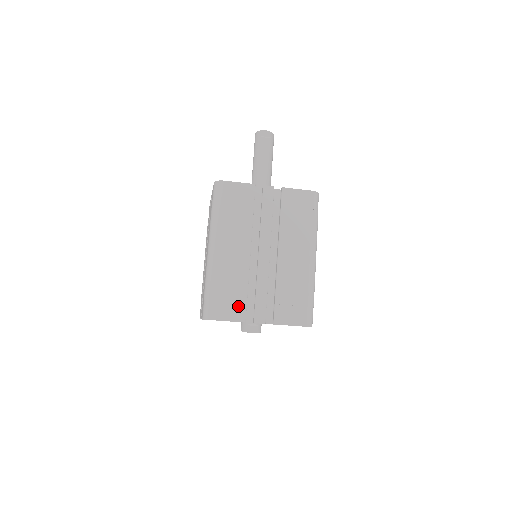
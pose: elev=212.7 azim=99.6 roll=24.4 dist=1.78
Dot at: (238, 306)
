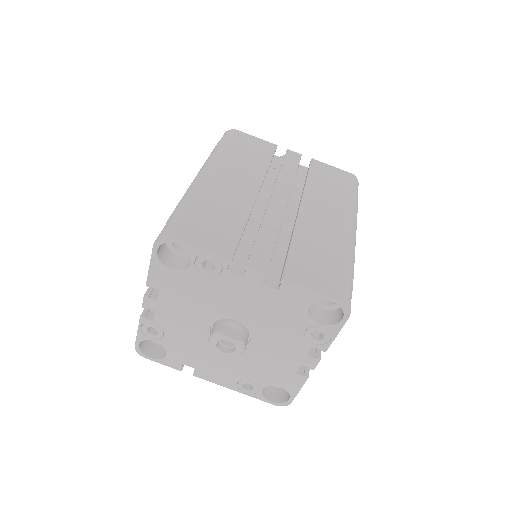
Dot at: (224, 237)
